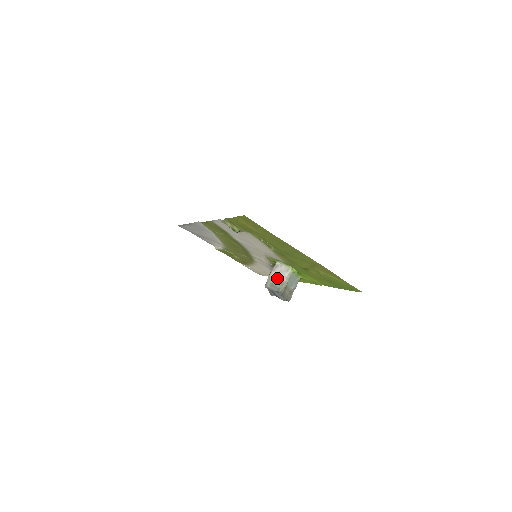
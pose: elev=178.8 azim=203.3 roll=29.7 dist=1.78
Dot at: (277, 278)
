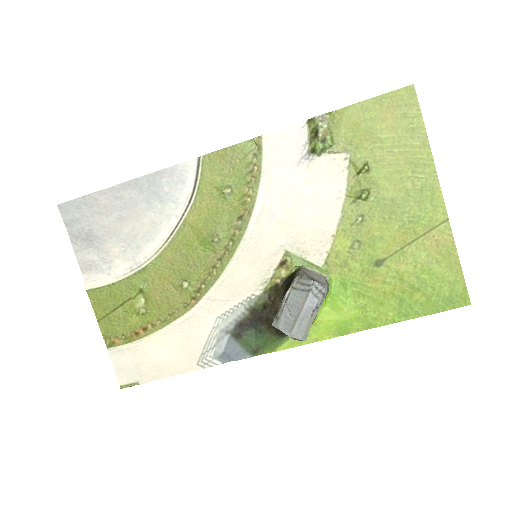
Dot at: (314, 277)
